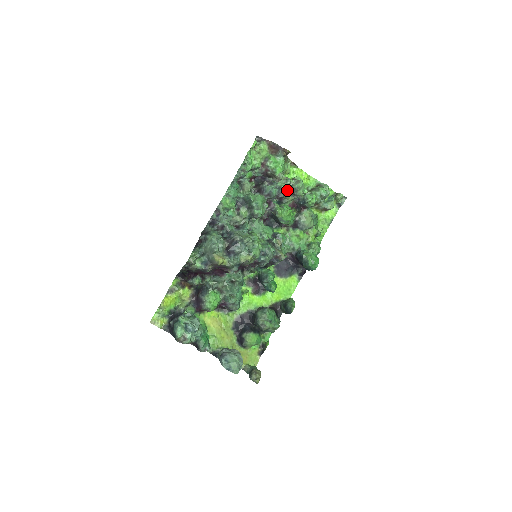
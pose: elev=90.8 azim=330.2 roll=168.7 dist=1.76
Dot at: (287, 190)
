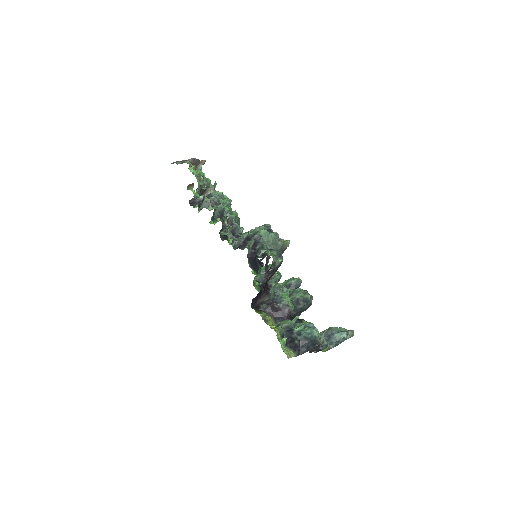
Dot at: occluded
